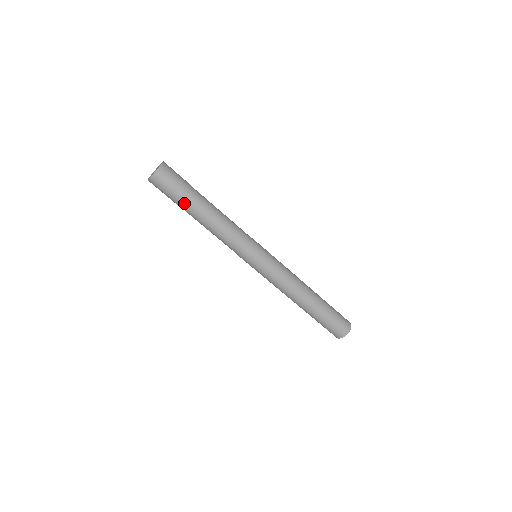
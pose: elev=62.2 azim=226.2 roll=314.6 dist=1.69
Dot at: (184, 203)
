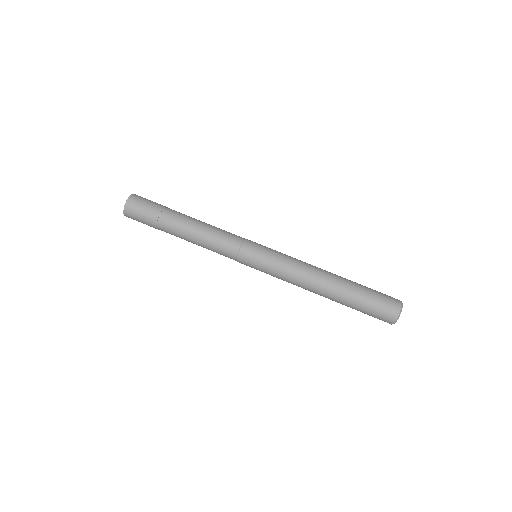
Dot at: (166, 212)
